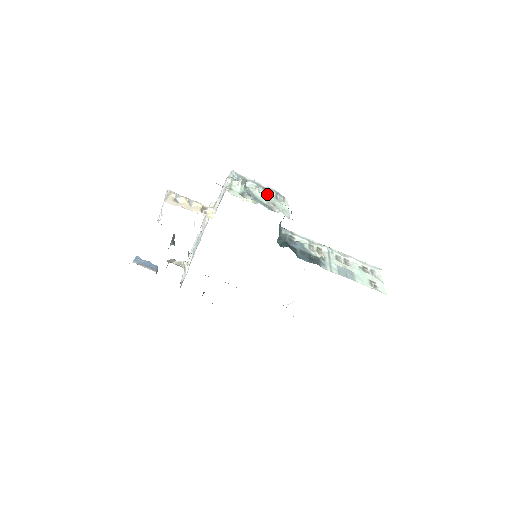
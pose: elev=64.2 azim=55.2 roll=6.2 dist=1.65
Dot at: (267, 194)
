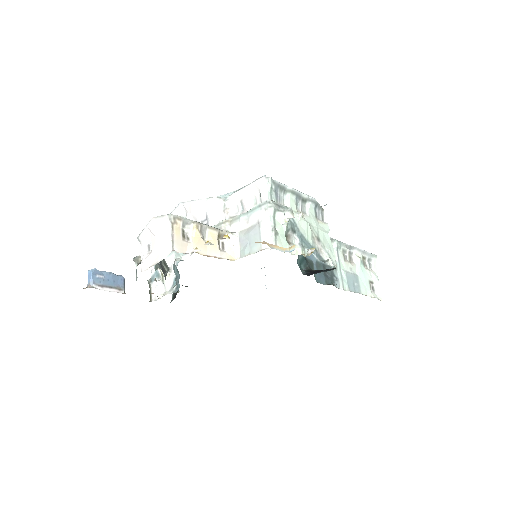
Dot at: (308, 213)
